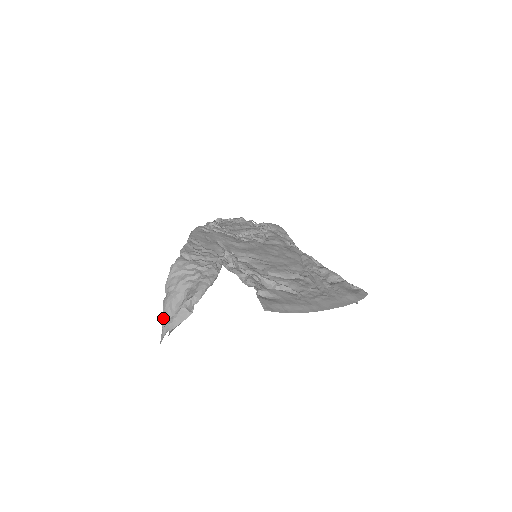
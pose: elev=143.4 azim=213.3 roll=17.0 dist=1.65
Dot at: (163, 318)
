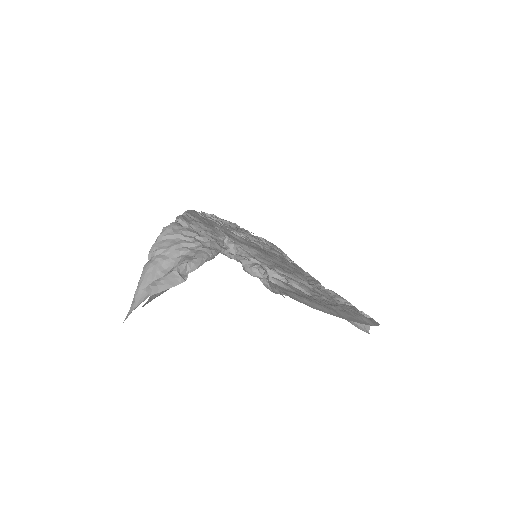
Dot at: (139, 286)
